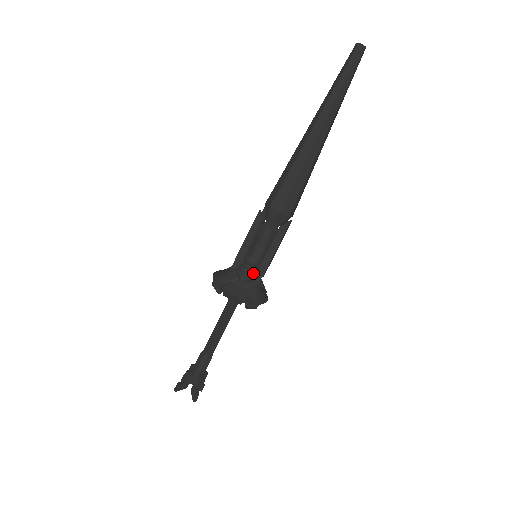
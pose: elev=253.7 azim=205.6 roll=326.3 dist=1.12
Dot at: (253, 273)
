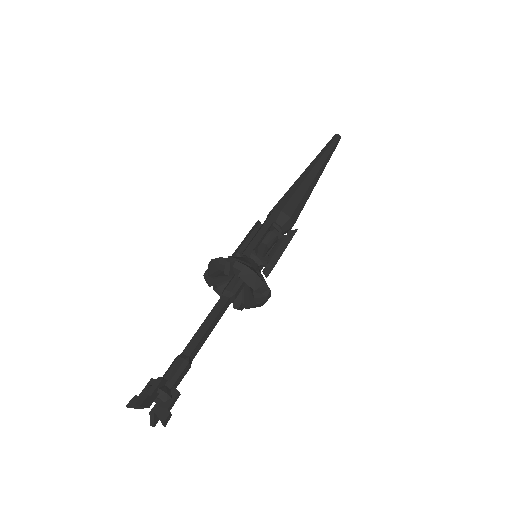
Dot at: (245, 258)
